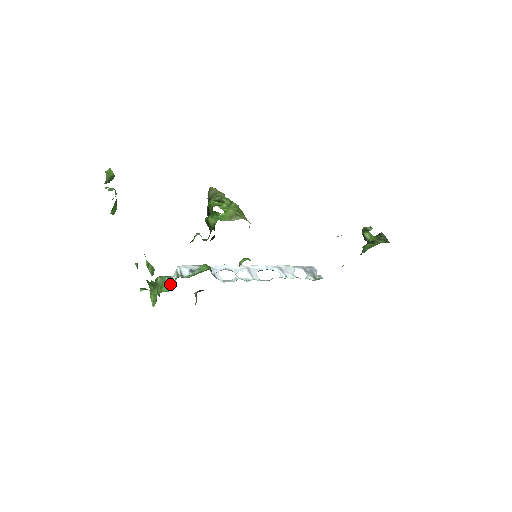
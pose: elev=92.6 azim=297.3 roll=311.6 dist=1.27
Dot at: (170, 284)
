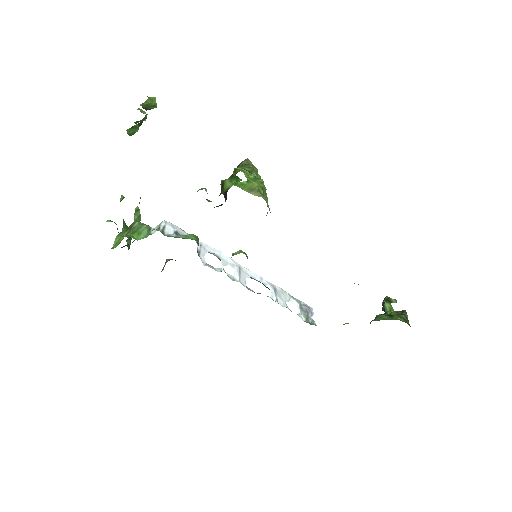
Dot at: (145, 234)
